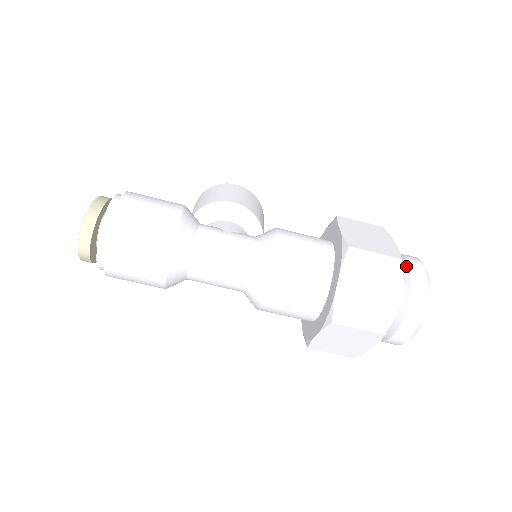
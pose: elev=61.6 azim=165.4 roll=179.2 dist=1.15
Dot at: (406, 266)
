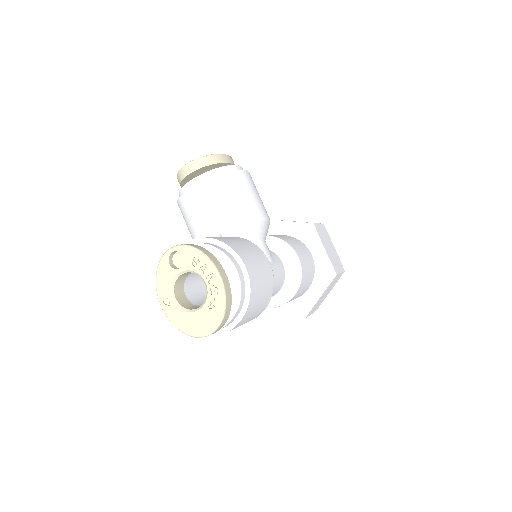
Dot at: occluded
